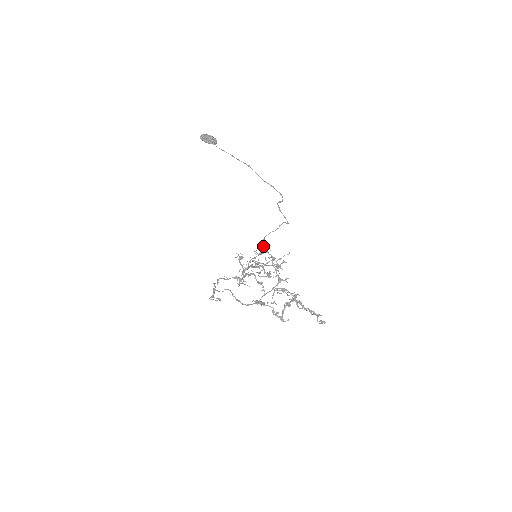
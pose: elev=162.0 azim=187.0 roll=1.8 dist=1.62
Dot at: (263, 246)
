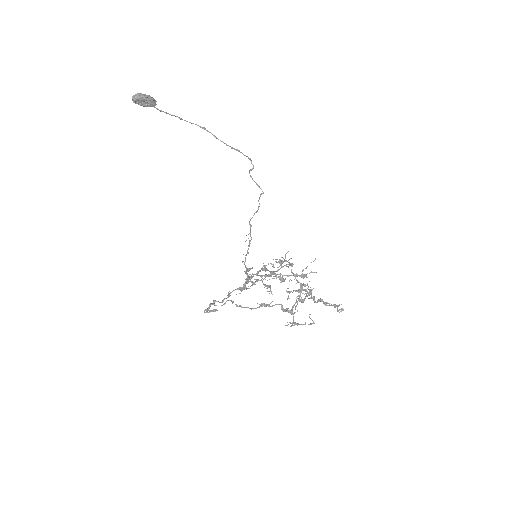
Dot at: (250, 234)
